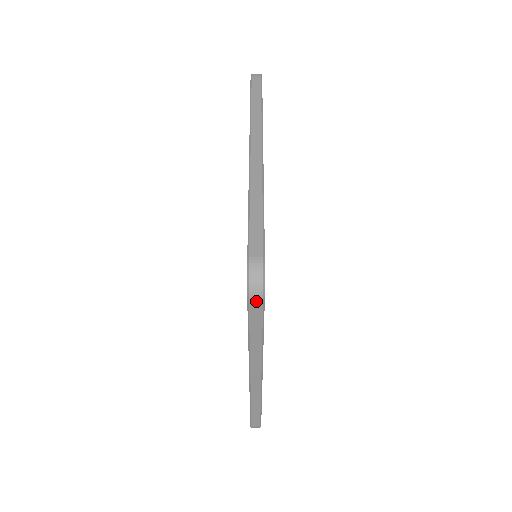
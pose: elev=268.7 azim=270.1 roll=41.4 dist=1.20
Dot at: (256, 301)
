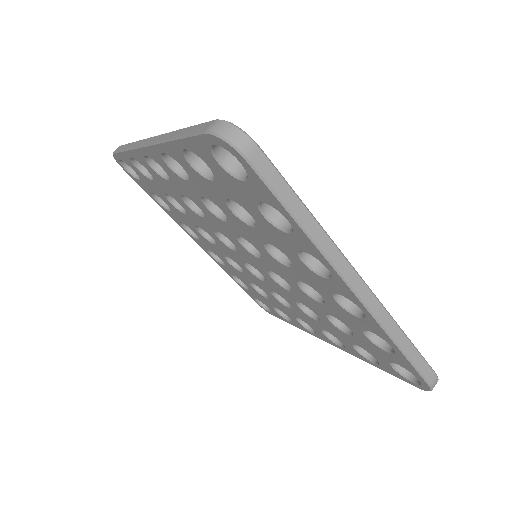
Dot at: (251, 151)
